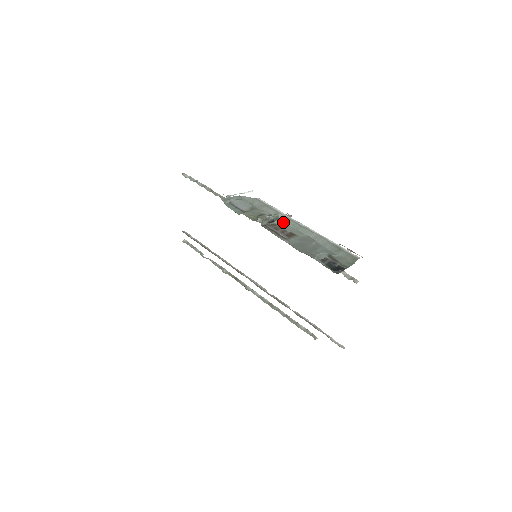
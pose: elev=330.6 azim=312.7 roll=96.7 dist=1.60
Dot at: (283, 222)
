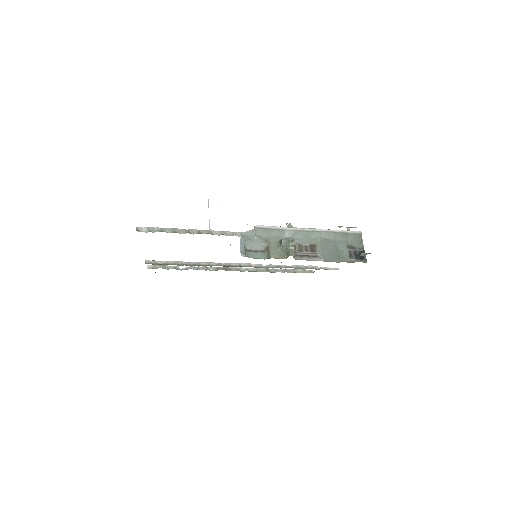
Dot at: (295, 238)
